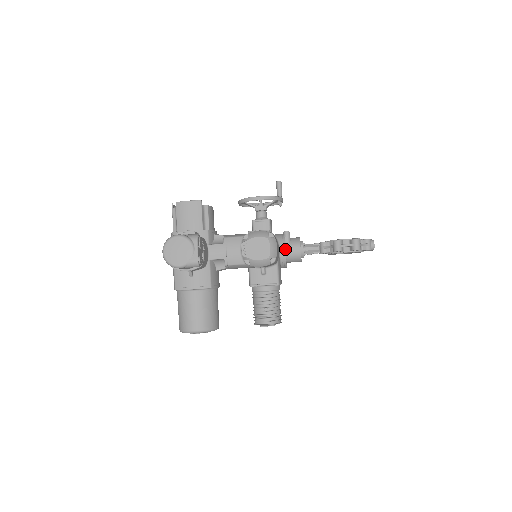
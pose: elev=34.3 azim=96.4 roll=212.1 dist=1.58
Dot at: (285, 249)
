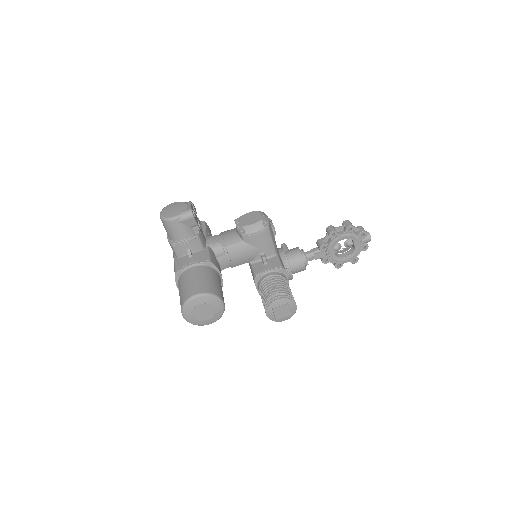
Dot at: (284, 252)
